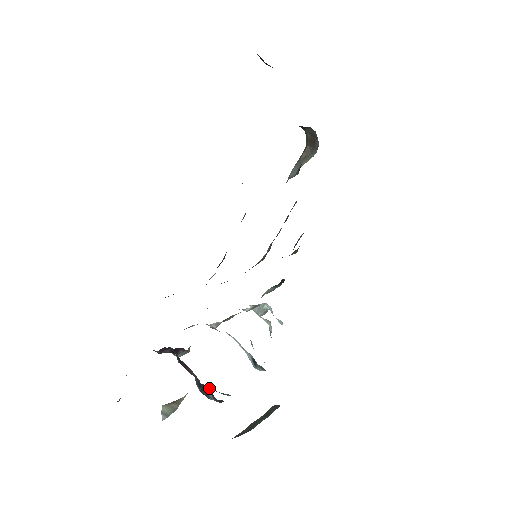
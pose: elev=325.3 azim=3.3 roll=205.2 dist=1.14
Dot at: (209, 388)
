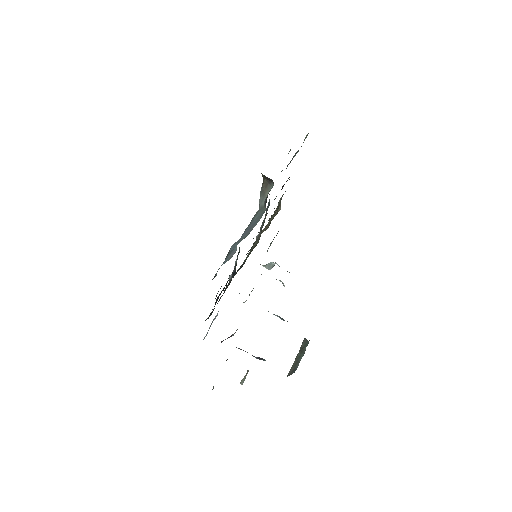
Dot at: (262, 358)
